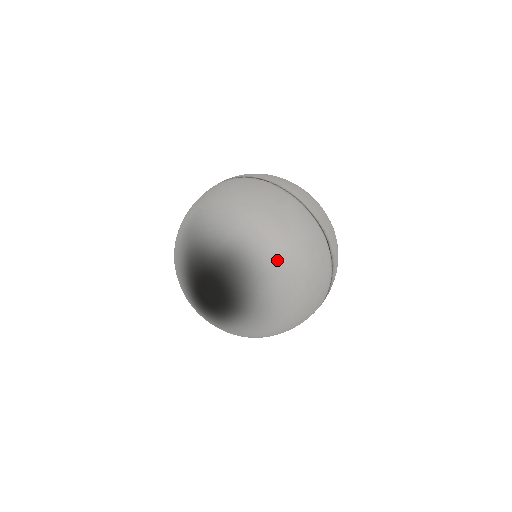
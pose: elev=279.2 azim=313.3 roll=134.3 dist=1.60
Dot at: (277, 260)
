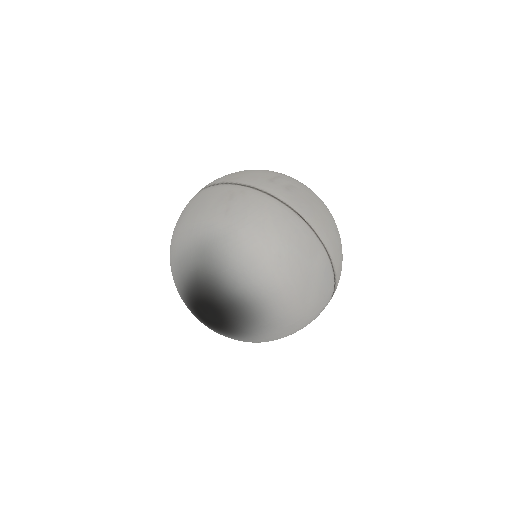
Dot at: (286, 317)
